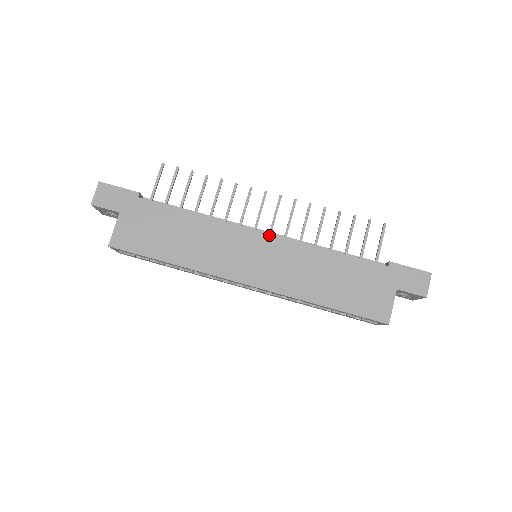
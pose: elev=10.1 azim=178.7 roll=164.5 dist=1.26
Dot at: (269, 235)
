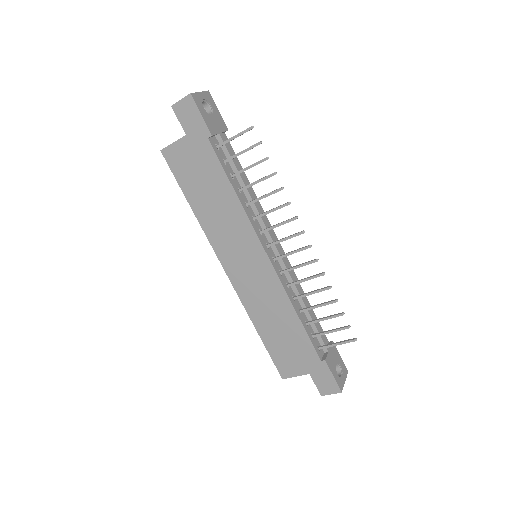
Dot at: (269, 263)
